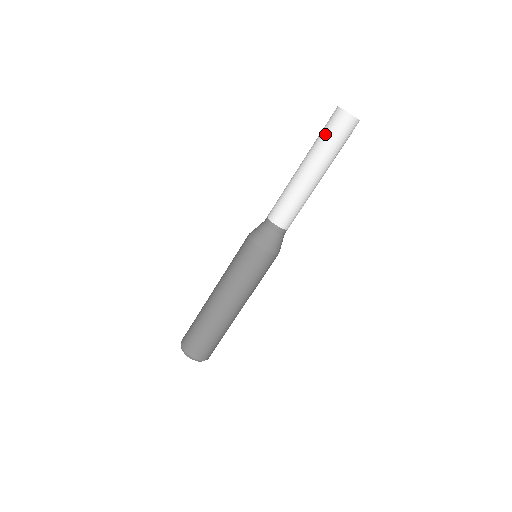
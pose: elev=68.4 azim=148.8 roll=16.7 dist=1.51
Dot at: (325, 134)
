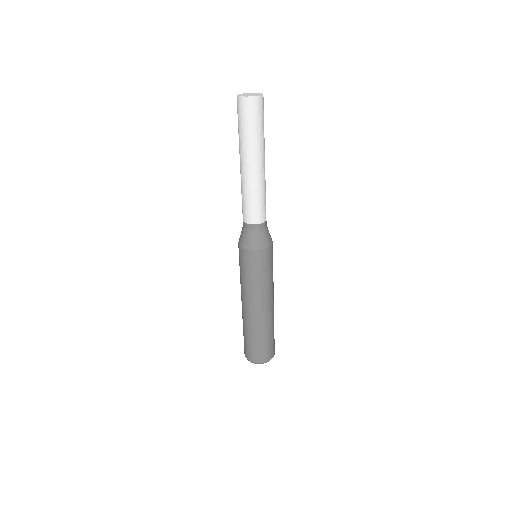
Dot at: (238, 125)
